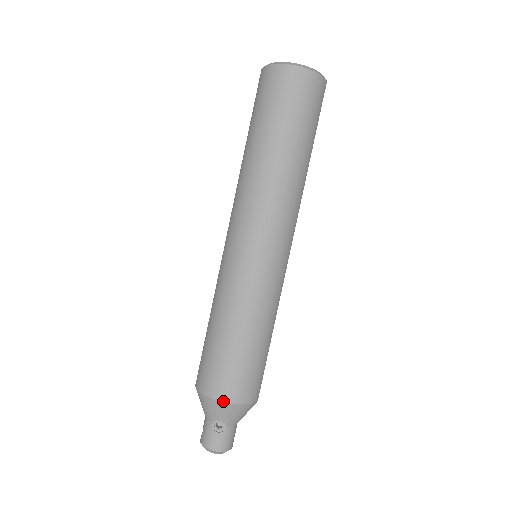
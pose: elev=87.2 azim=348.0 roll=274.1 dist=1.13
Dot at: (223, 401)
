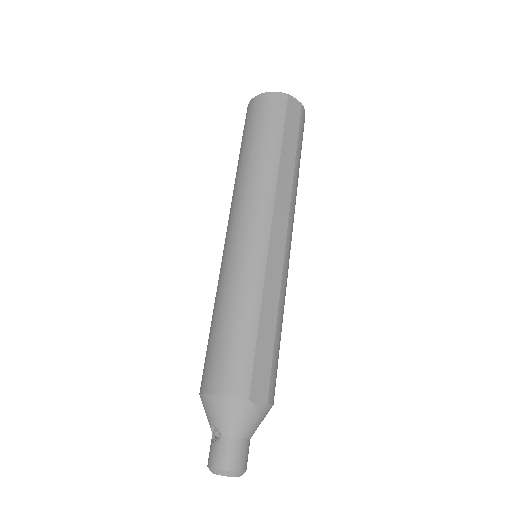
Dot at: (205, 393)
